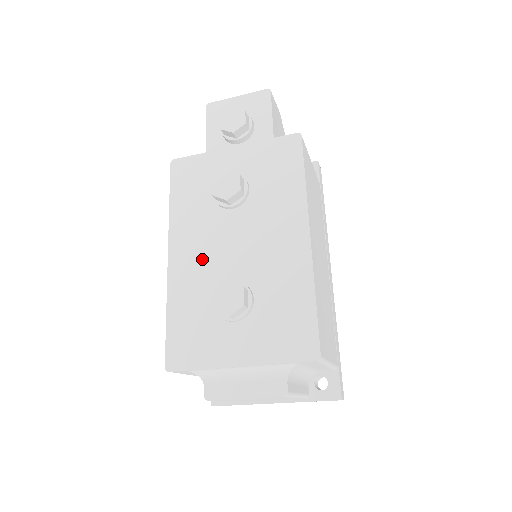
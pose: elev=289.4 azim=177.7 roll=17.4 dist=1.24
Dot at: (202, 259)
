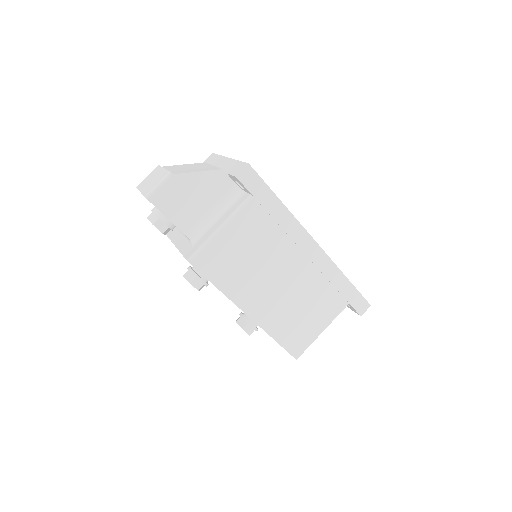
Dot at: occluded
